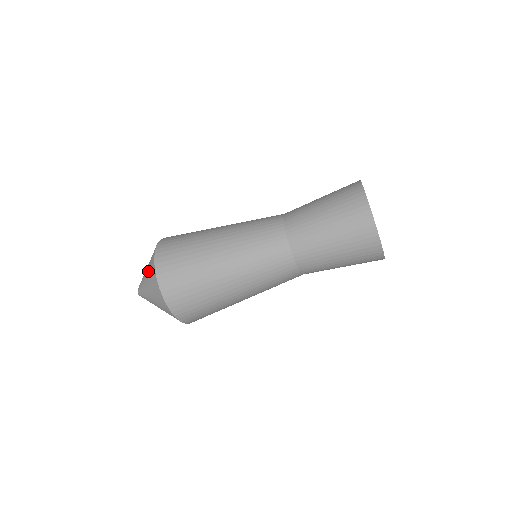
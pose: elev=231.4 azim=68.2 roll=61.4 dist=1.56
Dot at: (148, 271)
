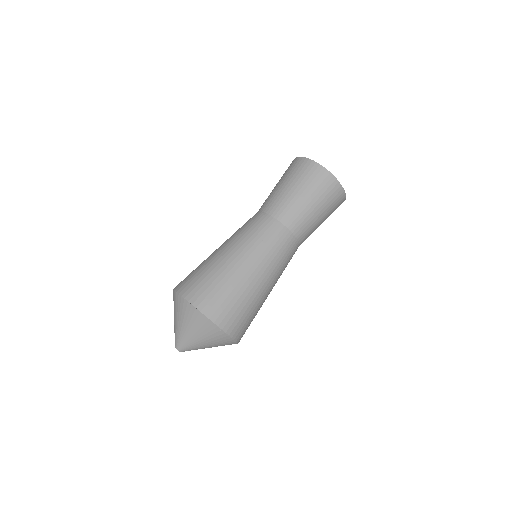
Dot at: (180, 314)
